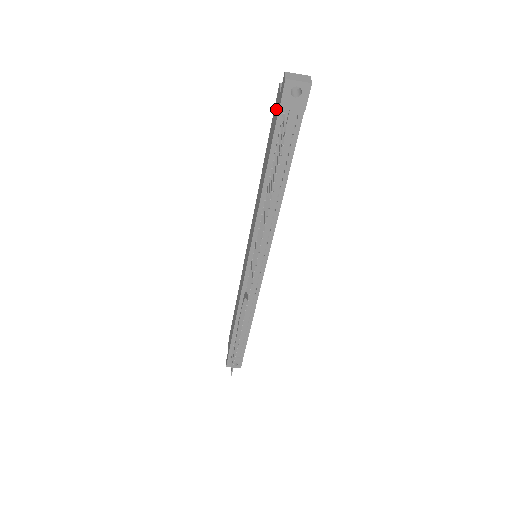
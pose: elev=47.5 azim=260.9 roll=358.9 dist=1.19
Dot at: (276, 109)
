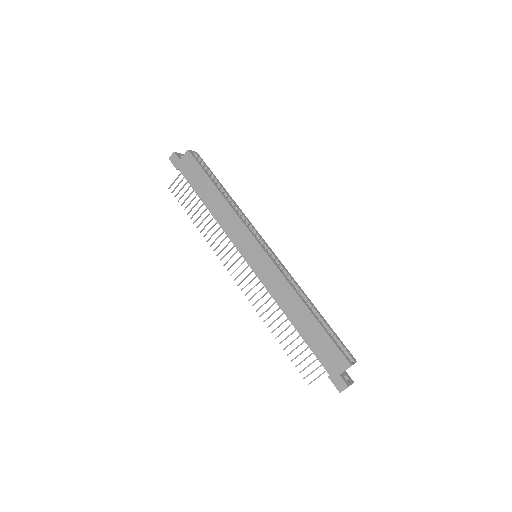
Dot at: (333, 362)
